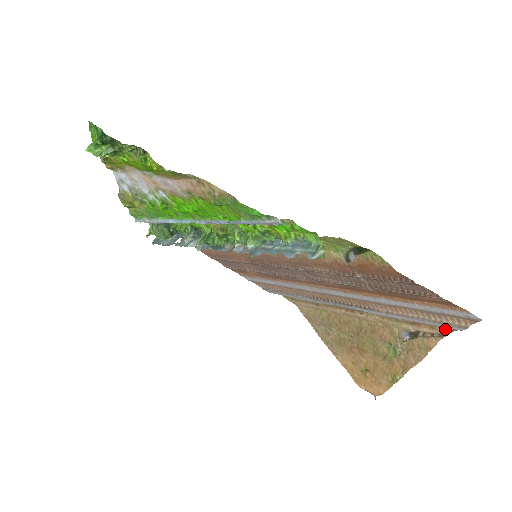
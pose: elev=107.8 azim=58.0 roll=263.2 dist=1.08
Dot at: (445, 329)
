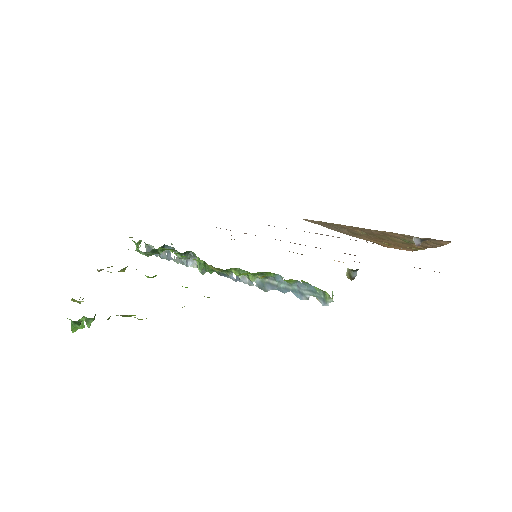
Dot at: occluded
